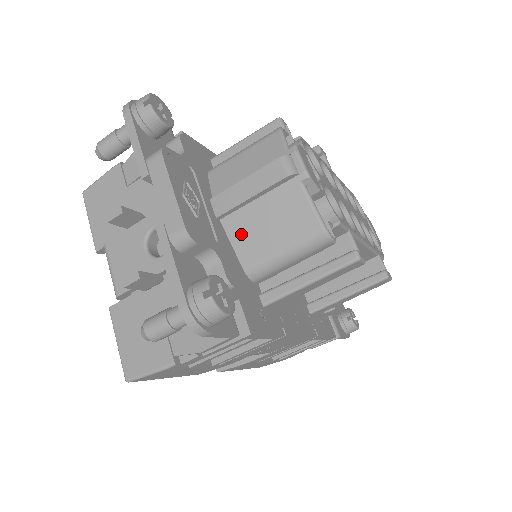
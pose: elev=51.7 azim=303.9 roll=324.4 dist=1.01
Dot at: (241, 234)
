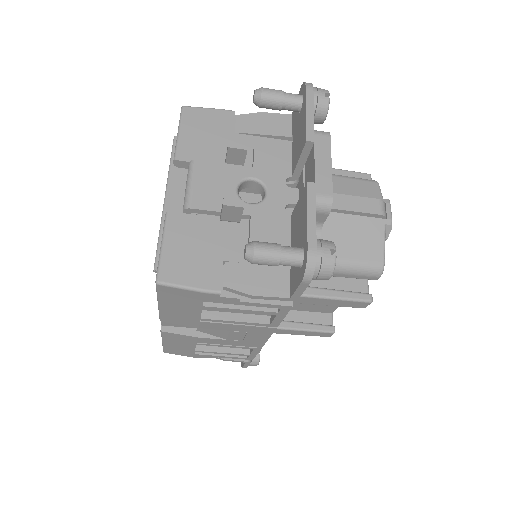
Dot at: (324, 230)
